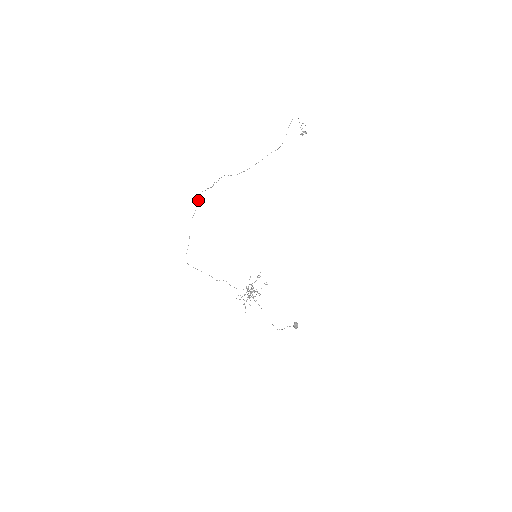
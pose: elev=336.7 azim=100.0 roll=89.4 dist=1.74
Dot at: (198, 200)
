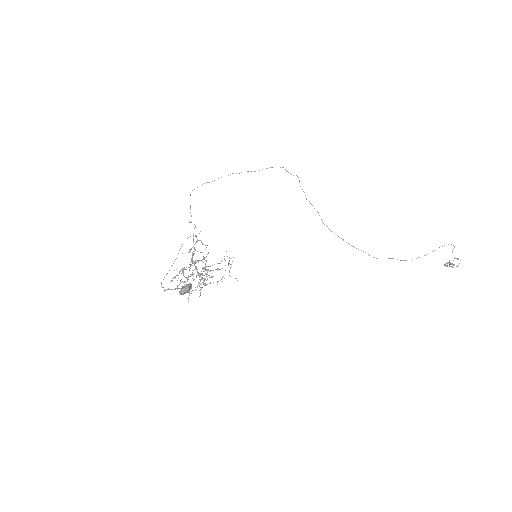
Dot at: occluded
